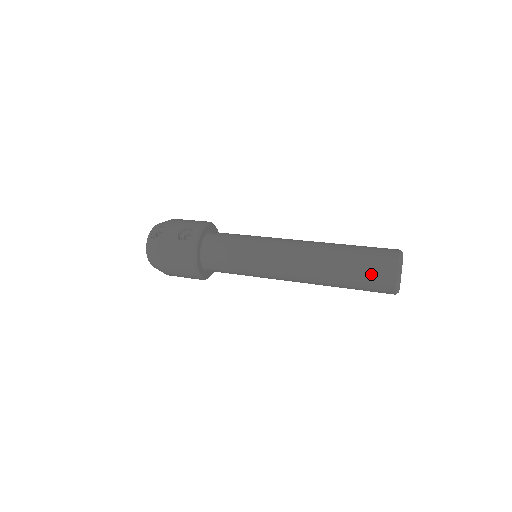
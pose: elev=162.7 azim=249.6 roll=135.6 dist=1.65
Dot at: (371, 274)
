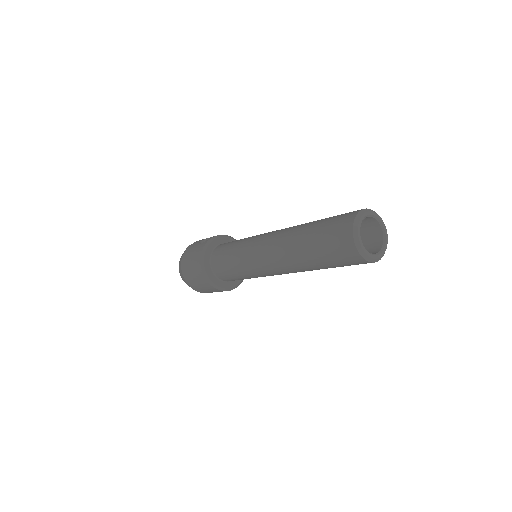
Dot at: (331, 228)
